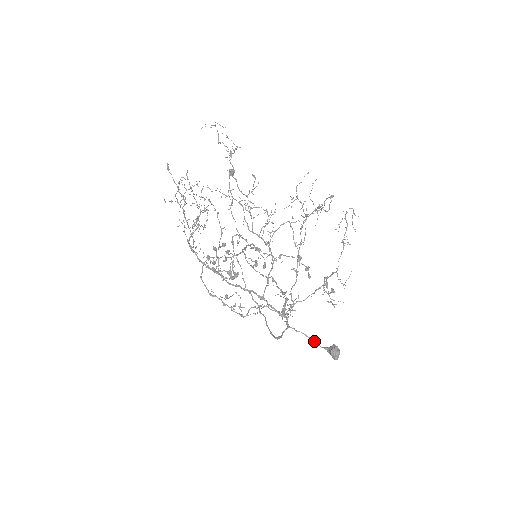
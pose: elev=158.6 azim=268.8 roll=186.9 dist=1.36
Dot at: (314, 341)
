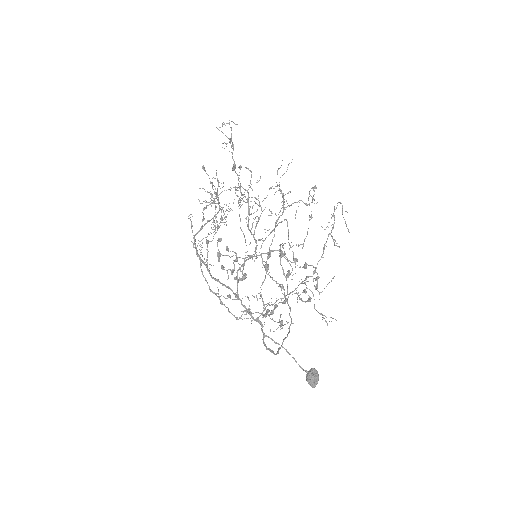
Dot at: occluded
